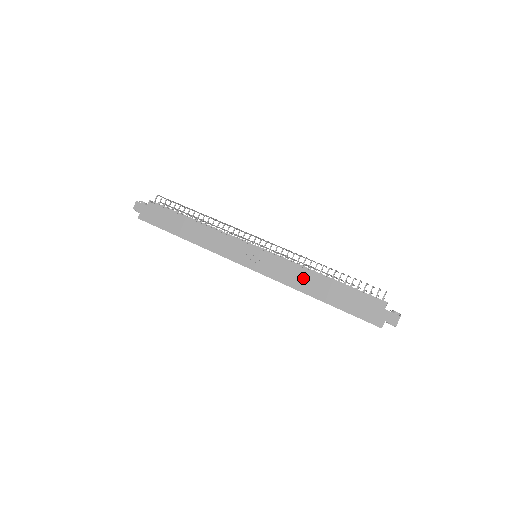
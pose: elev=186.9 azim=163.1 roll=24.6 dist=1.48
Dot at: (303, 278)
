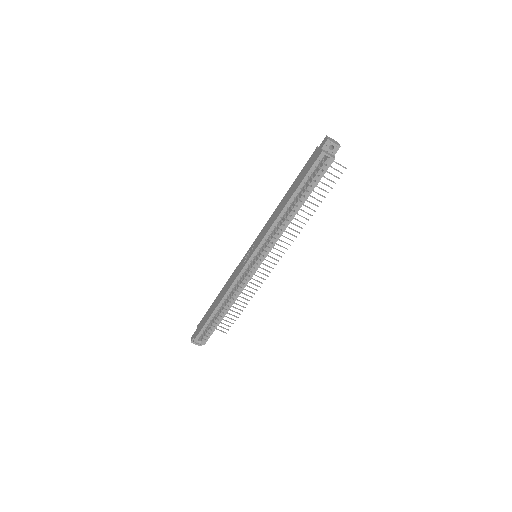
Dot at: (275, 214)
